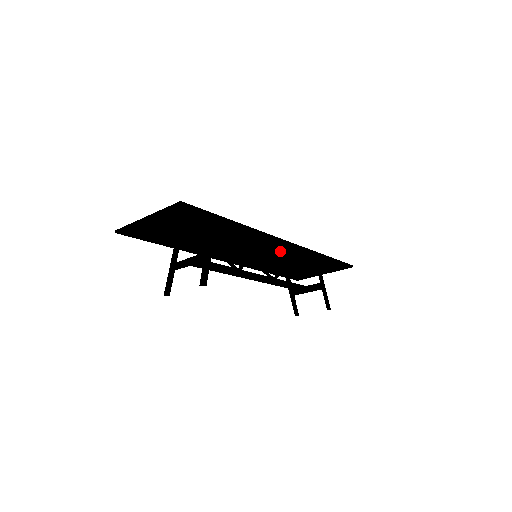
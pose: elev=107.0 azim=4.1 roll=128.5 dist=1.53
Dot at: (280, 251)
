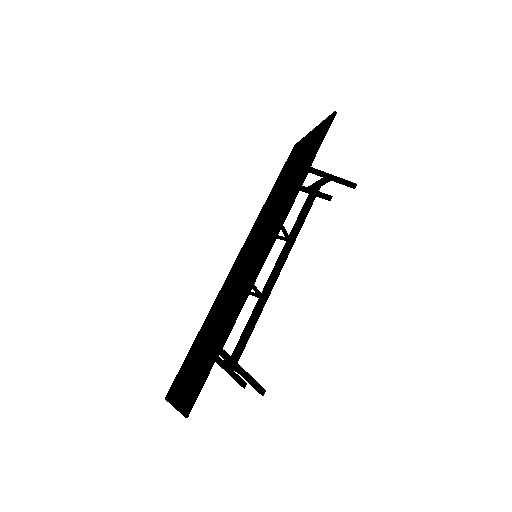
Dot at: occluded
